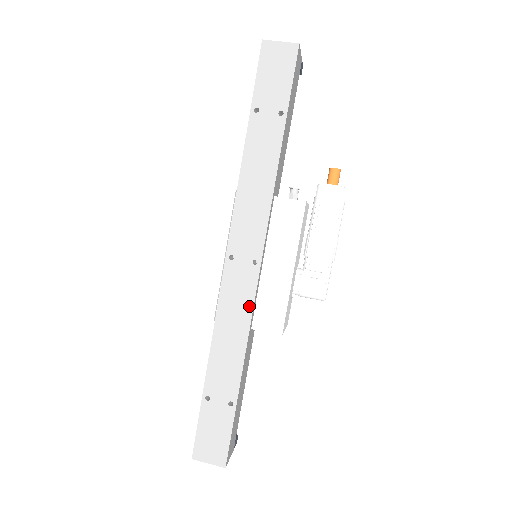
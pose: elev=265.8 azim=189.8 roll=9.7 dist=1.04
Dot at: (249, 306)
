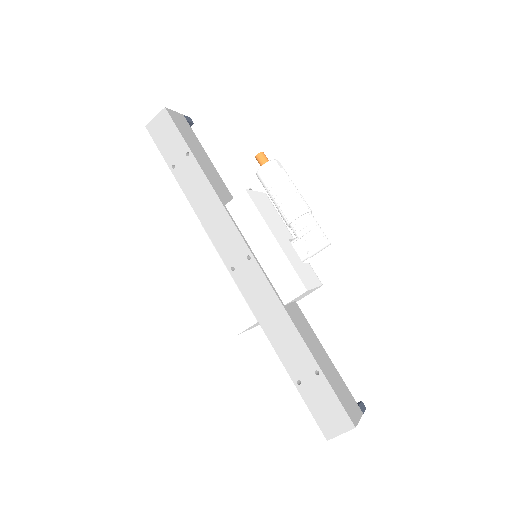
Dot at: (269, 290)
